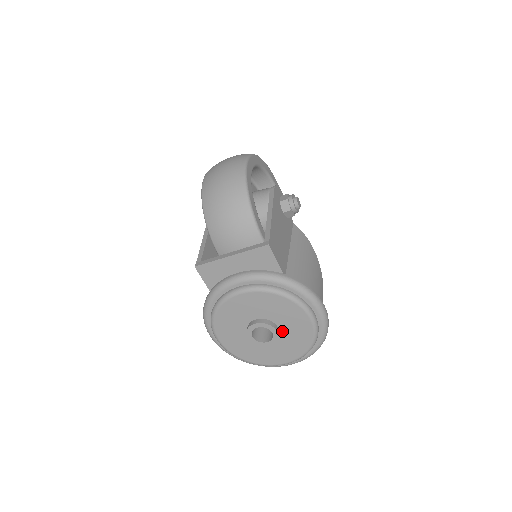
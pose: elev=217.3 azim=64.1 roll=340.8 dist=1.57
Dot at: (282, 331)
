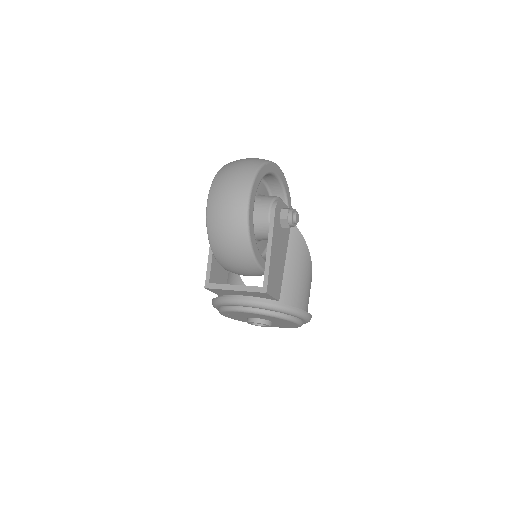
Dot at: (275, 322)
